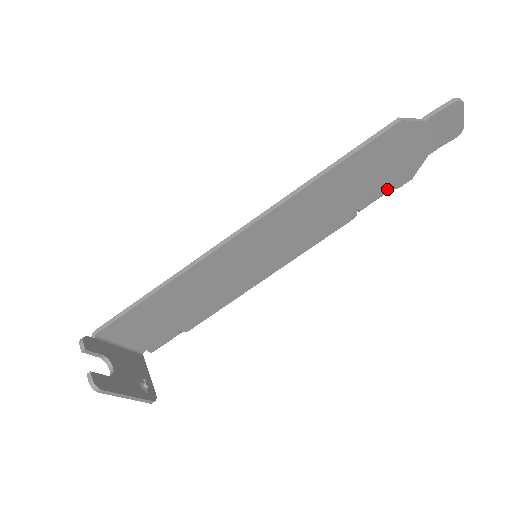
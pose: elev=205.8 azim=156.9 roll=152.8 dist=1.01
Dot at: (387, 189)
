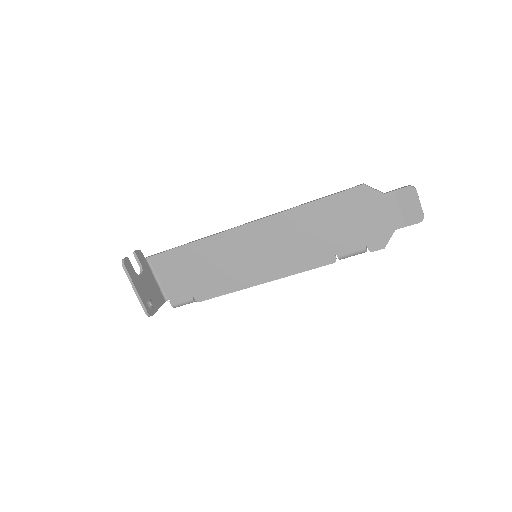
Dot at: (361, 247)
